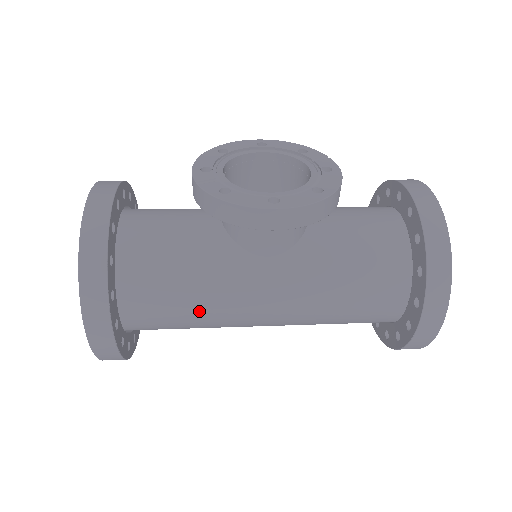
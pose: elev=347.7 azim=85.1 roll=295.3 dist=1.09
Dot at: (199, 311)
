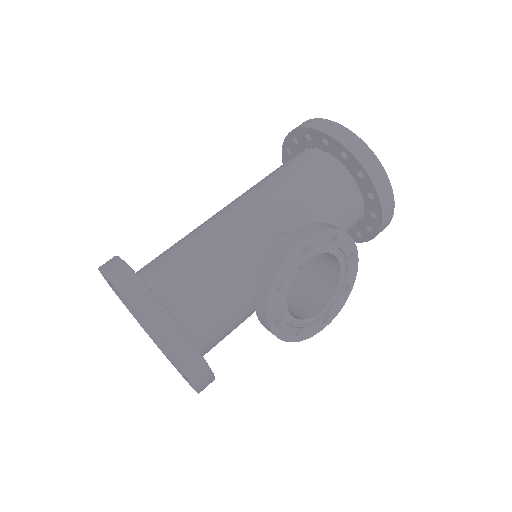
Dot at: occluded
